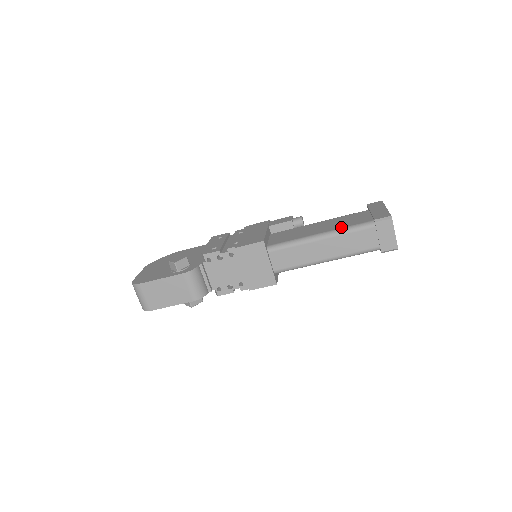
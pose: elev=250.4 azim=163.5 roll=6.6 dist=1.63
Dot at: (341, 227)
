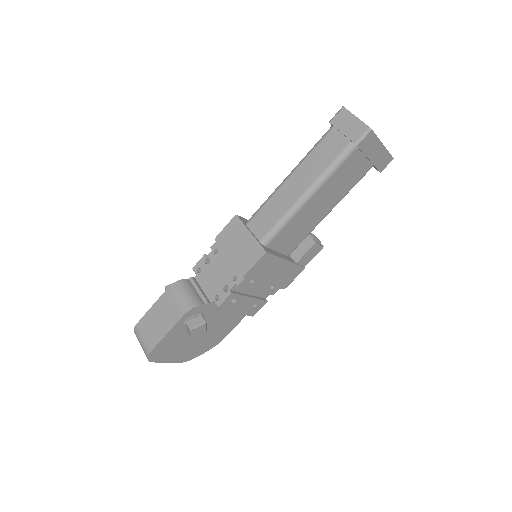
Dot at: occluded
